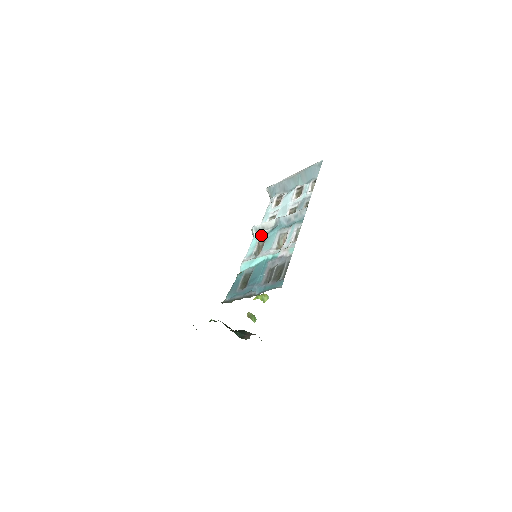
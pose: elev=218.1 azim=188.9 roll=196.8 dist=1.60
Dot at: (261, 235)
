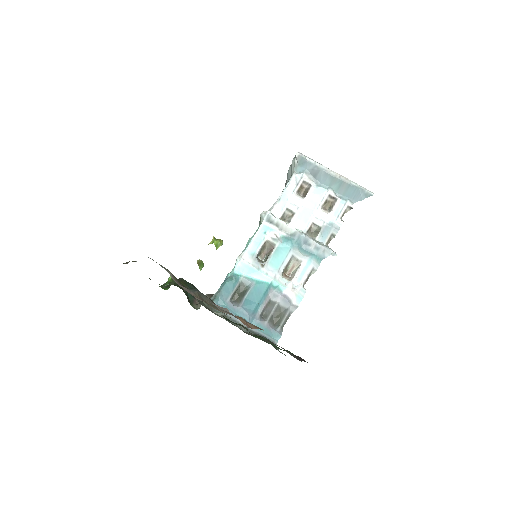
Dot at: (272, 235)
